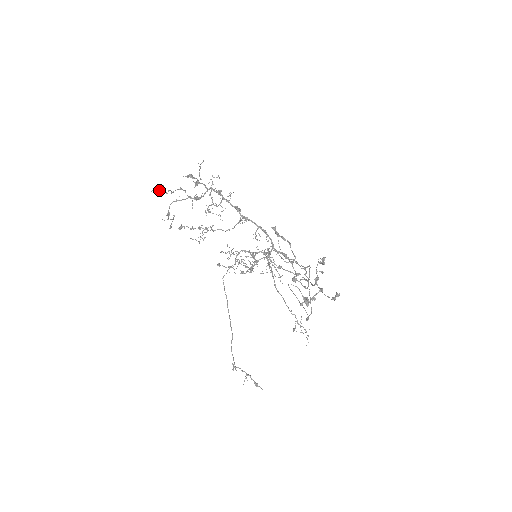
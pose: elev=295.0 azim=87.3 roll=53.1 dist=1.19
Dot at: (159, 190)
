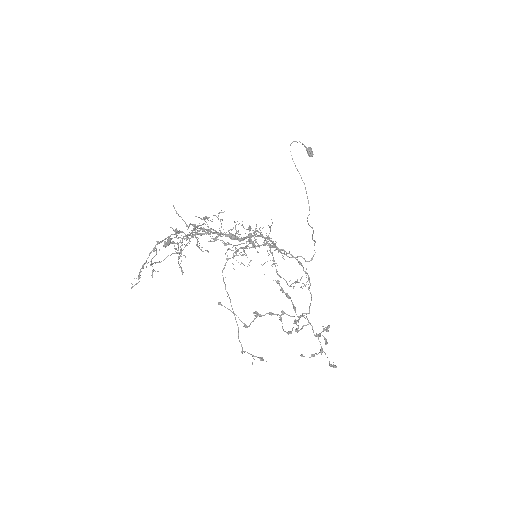
Dot at: occluded
